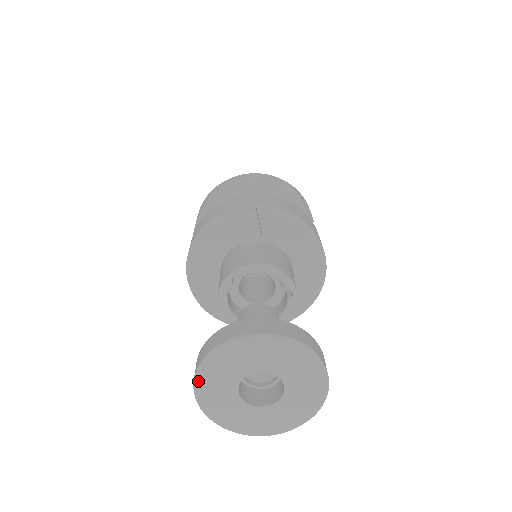
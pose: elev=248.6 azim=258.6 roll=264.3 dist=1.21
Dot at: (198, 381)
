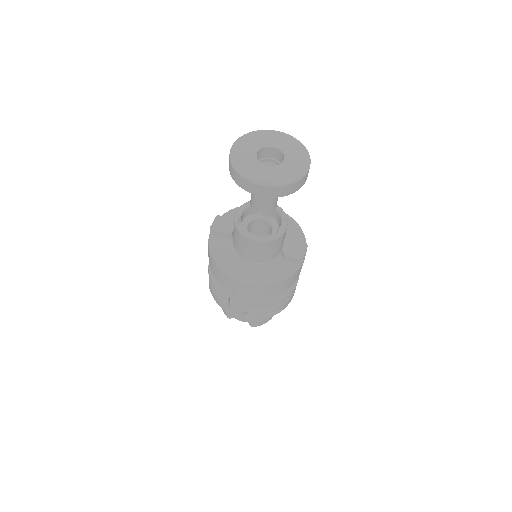
Dot at: (244, 175)
